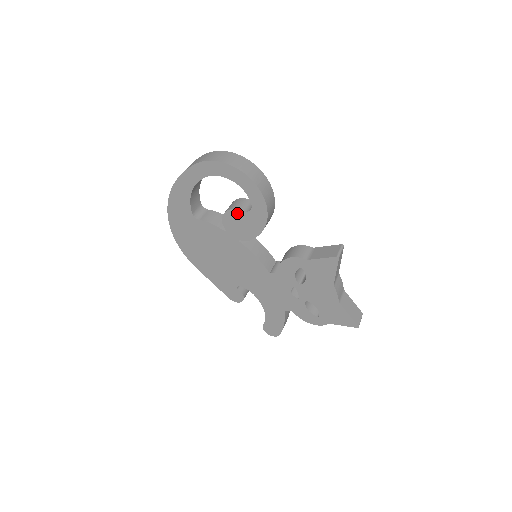
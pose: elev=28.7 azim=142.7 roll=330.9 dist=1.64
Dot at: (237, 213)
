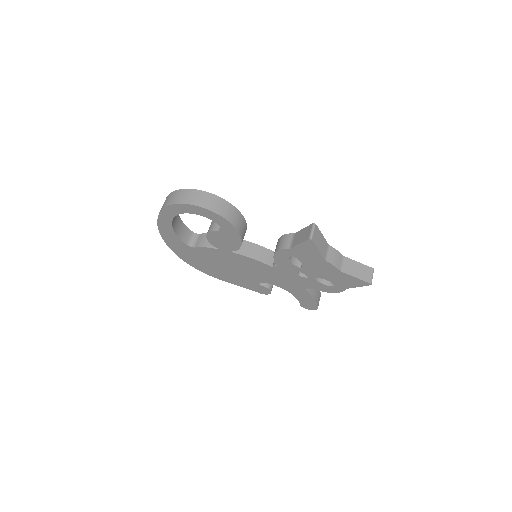
Dot at: (214, 234)
